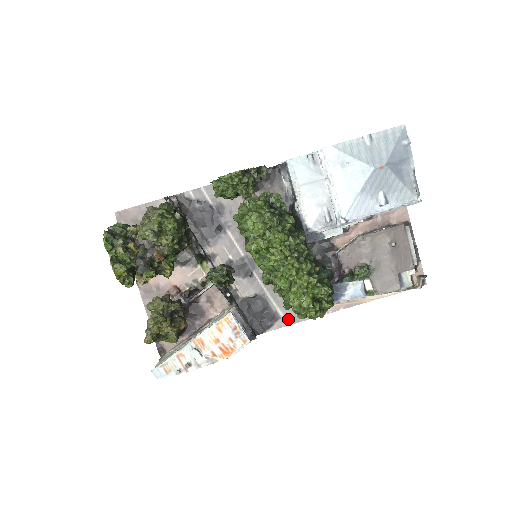
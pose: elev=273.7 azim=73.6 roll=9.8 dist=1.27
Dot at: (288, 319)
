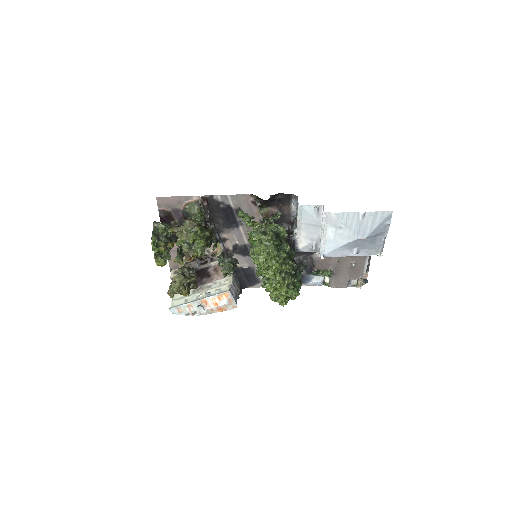
Dot at: occluded
